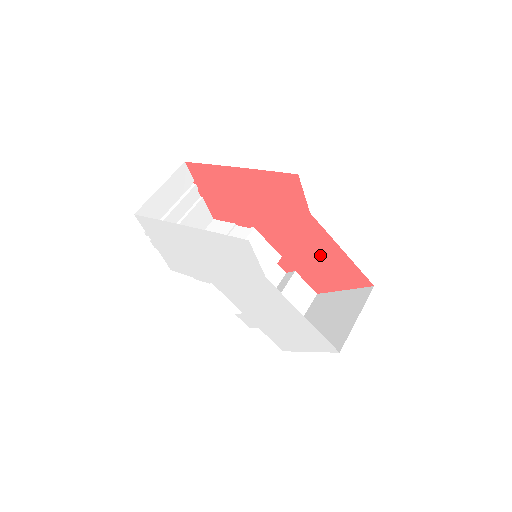
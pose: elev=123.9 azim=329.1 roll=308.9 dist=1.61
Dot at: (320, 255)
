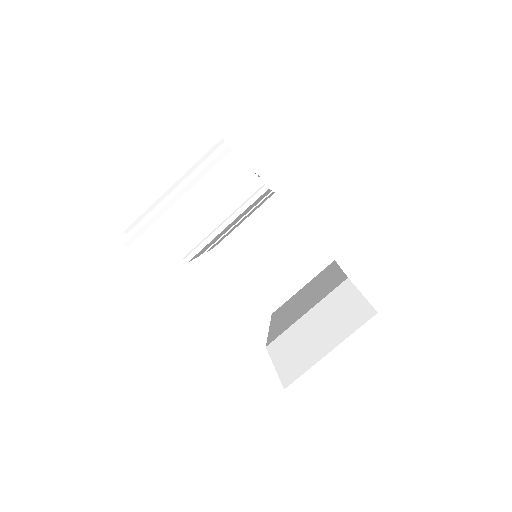
Dot at: occluded
